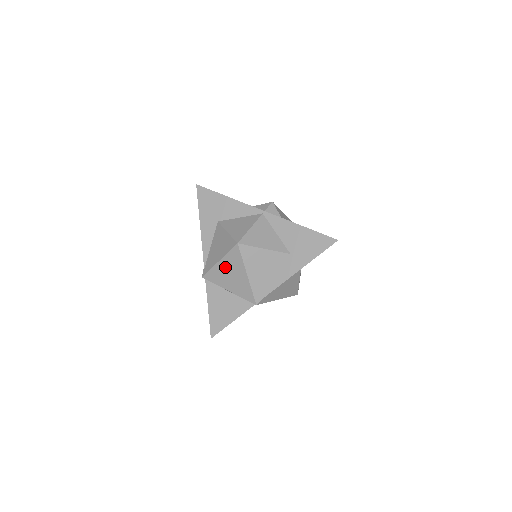
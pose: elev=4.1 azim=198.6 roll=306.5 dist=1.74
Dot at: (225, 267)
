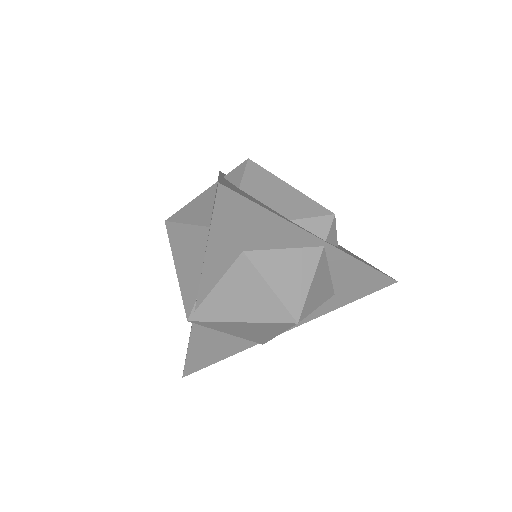
Dot at: (246, 326)
